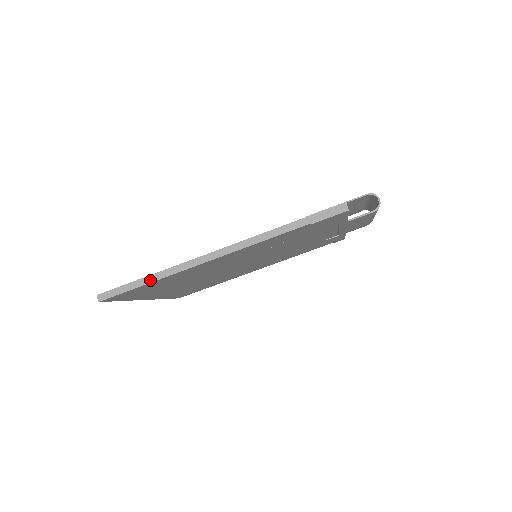
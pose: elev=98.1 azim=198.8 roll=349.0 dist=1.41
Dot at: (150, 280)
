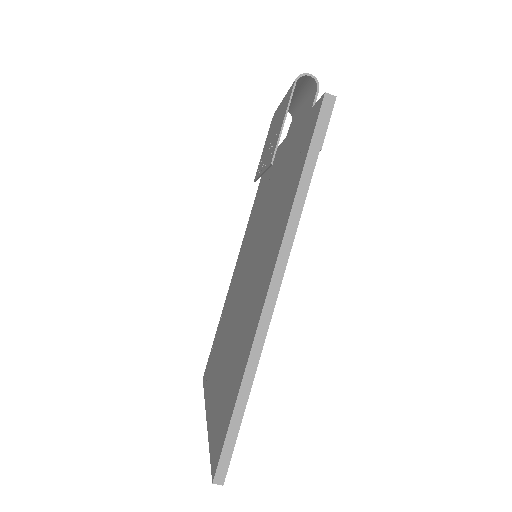
Dot at: (245, 396)
